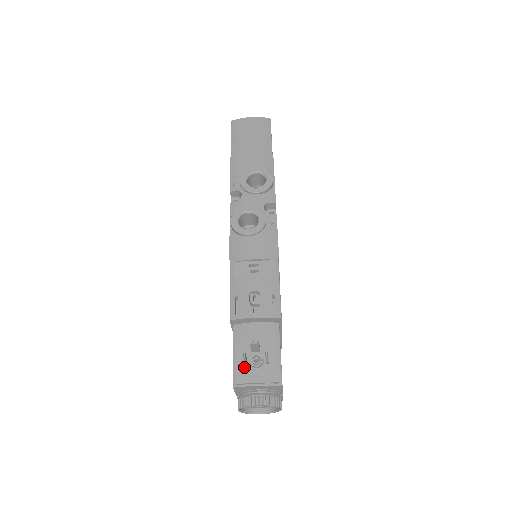
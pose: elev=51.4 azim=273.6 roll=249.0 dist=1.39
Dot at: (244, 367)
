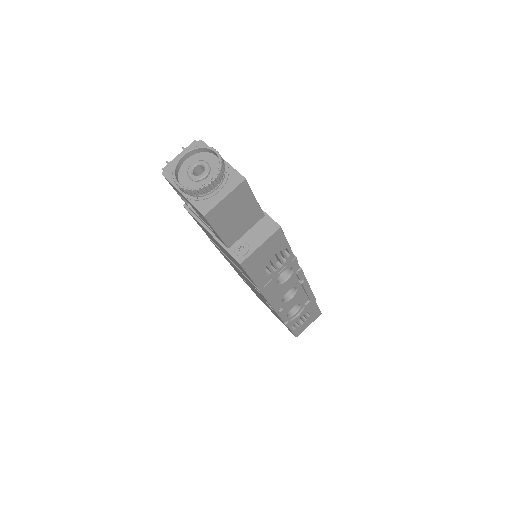
Dot at: occluded
